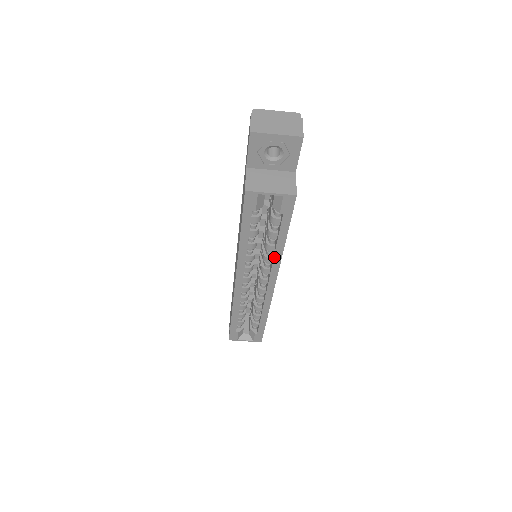
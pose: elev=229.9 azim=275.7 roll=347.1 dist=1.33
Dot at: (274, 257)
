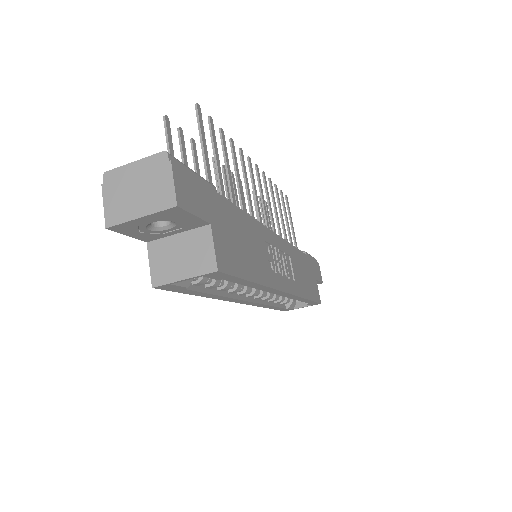
Dot at: (258, 289)
